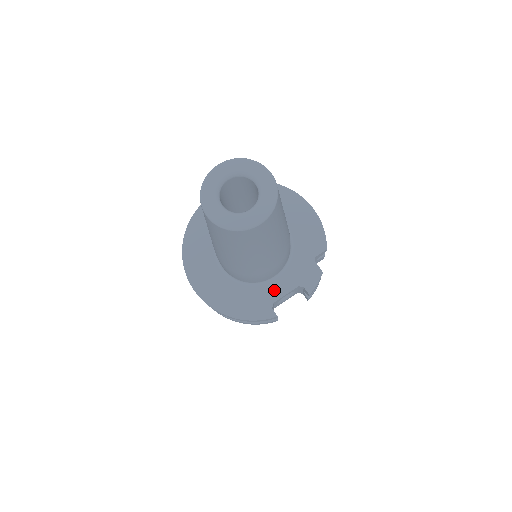
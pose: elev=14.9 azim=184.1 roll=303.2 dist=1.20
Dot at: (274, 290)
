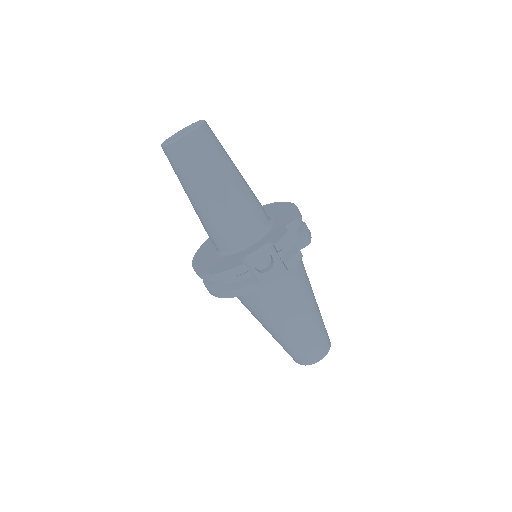
Dot at: (248, 251)
